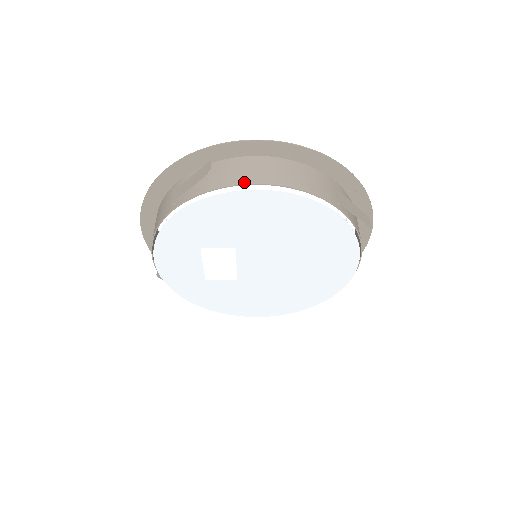
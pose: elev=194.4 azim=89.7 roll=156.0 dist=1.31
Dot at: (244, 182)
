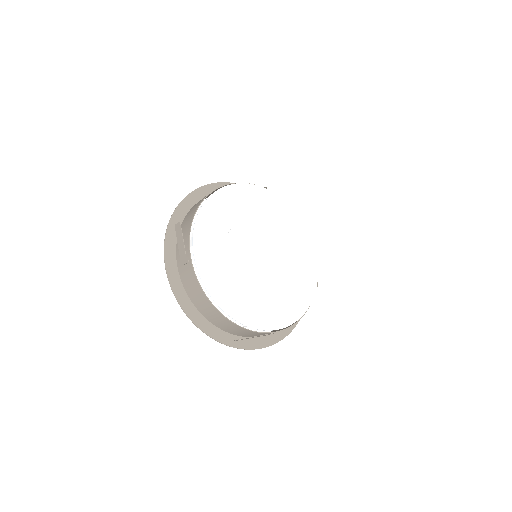
Dot at: occluded
